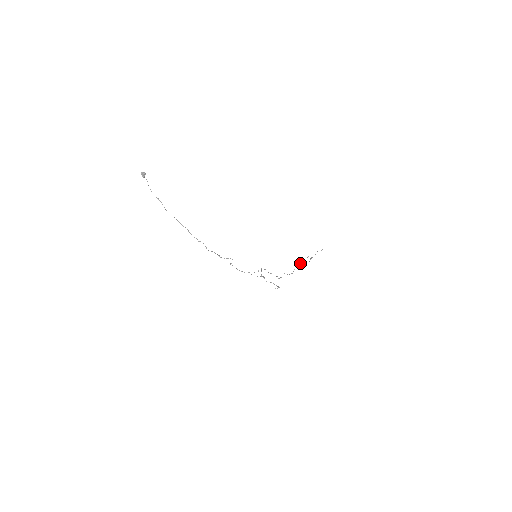
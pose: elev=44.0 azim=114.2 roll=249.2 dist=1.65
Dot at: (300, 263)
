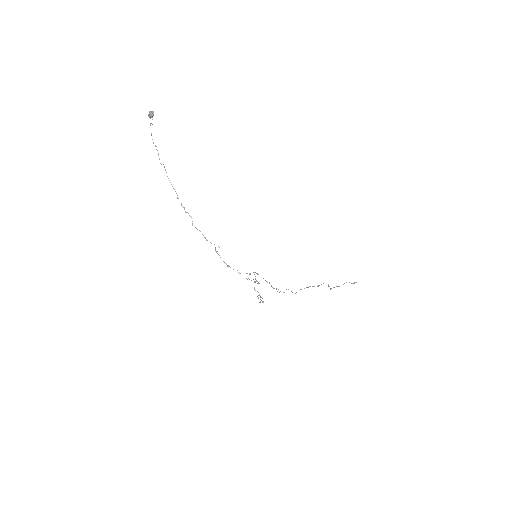
Dot at: (310, 286)
